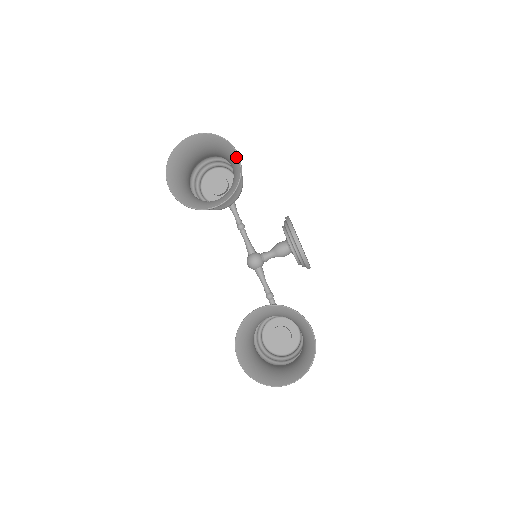
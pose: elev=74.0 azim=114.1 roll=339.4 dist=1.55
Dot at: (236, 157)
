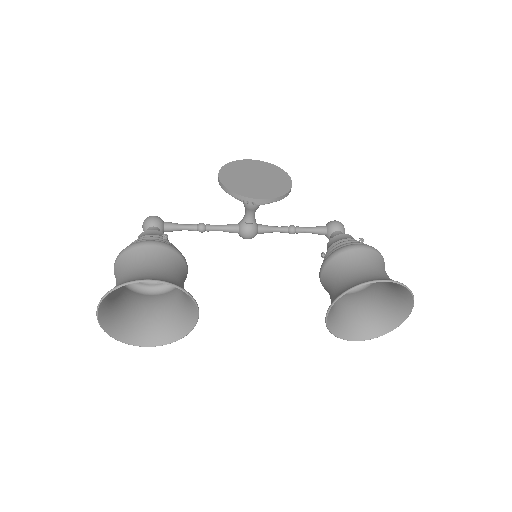
Dot at: occluded
